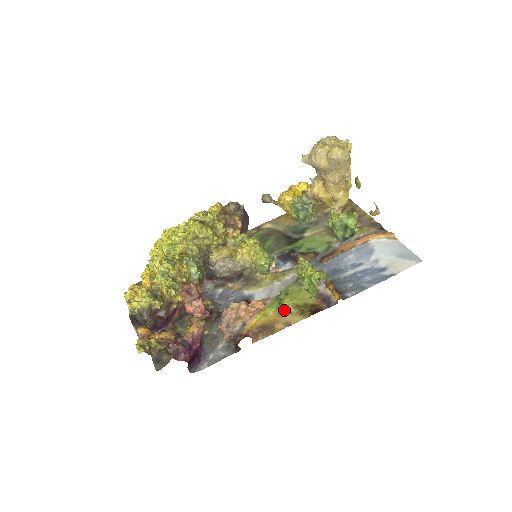
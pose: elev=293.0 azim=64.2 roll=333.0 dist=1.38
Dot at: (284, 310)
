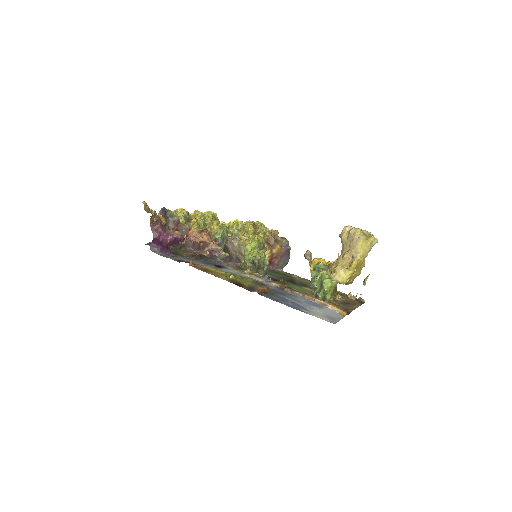
Dot at: occluded
